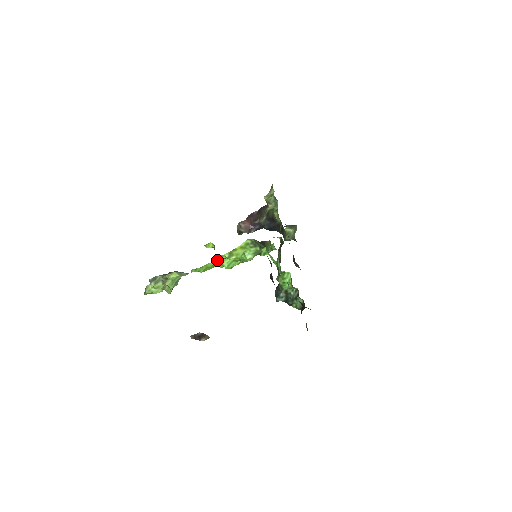
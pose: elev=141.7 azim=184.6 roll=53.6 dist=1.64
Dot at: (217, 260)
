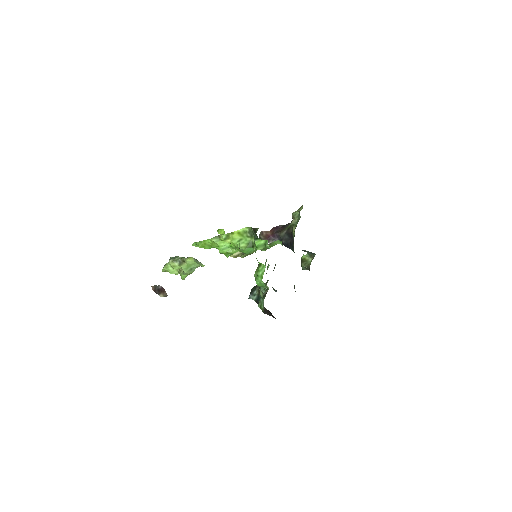
Dot at: (215, 239)
